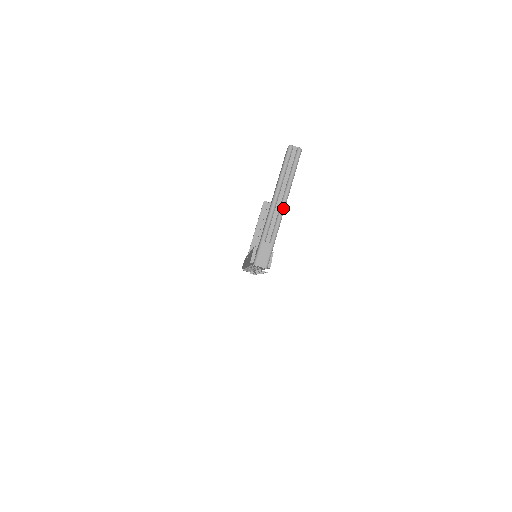
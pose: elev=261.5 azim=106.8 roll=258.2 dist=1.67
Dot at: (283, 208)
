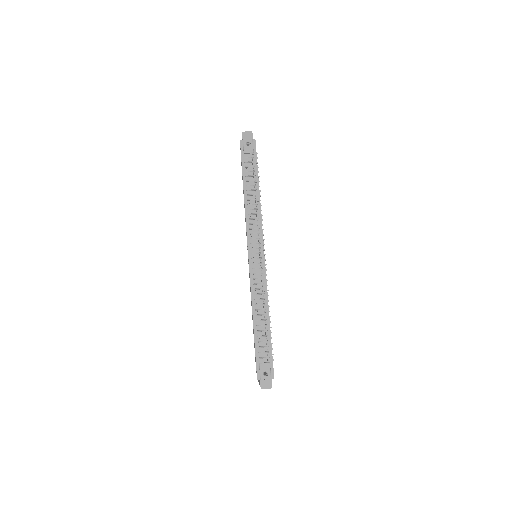
Dot at: occluded
